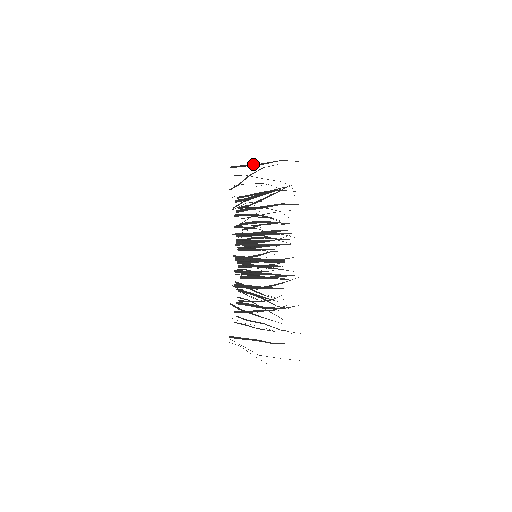
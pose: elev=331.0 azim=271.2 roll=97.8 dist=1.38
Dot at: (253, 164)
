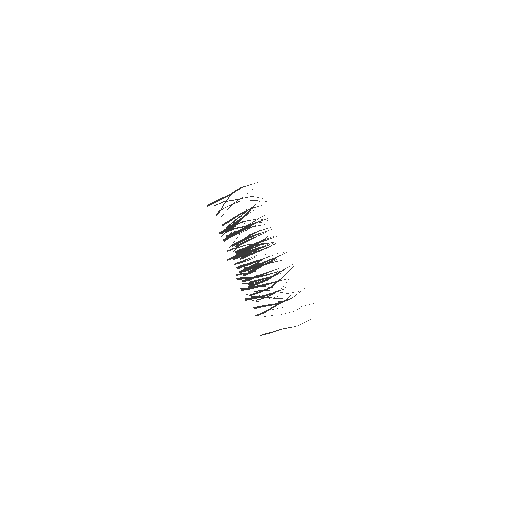
Dot at: (223, 197)
